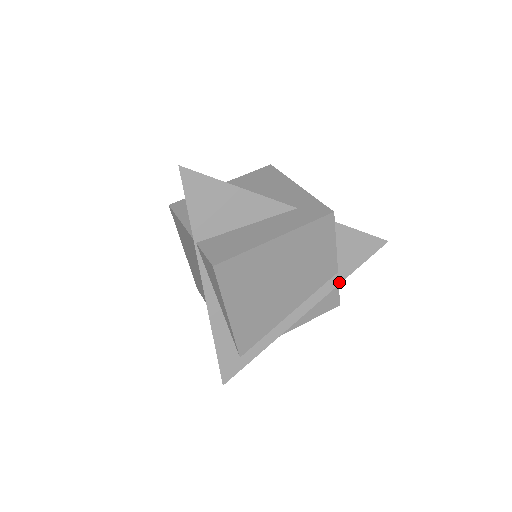
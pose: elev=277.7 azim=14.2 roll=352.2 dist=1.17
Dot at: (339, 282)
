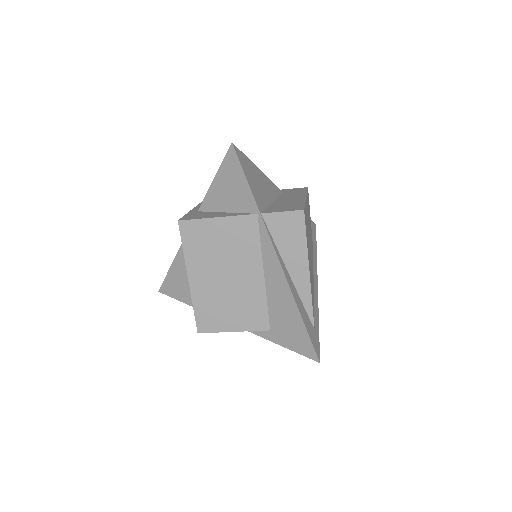
Dot at: (316, 255)
